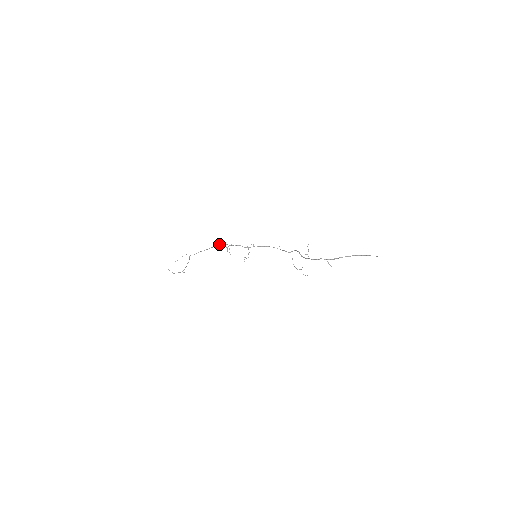
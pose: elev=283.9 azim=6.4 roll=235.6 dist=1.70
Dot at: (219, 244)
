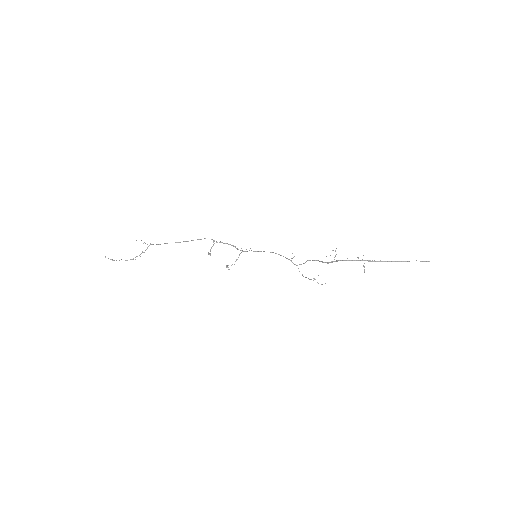
Dot at: occluded
